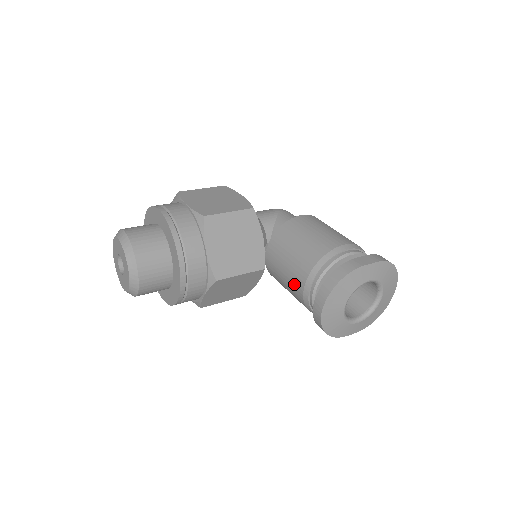
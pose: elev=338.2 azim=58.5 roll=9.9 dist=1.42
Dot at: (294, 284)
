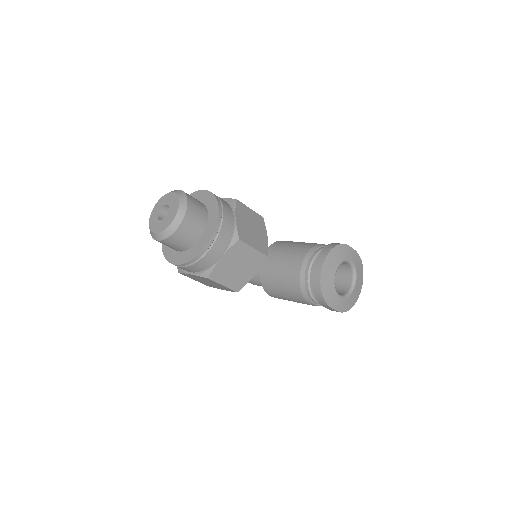
Dot at: (292, 265)
